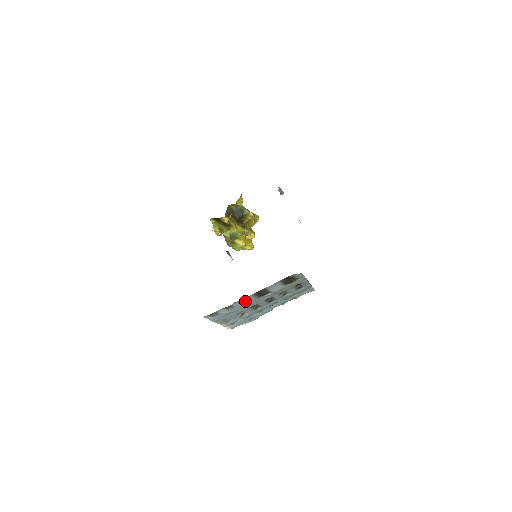
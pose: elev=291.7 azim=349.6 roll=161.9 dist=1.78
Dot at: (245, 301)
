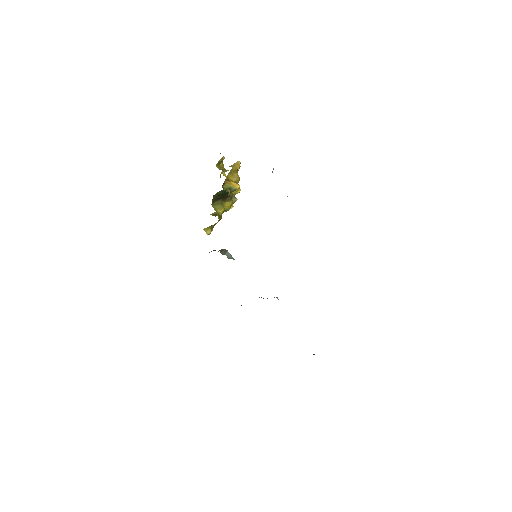
Dot at: occluded
